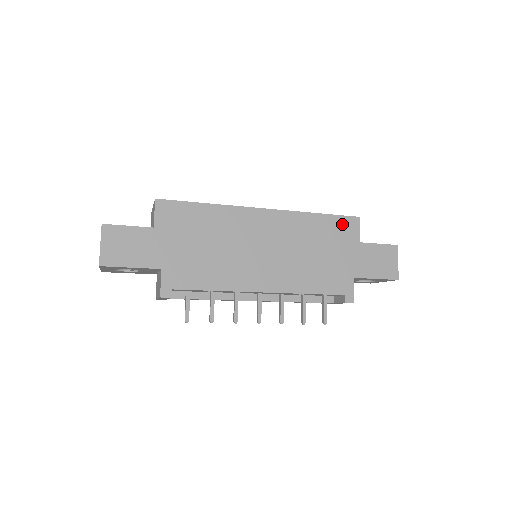
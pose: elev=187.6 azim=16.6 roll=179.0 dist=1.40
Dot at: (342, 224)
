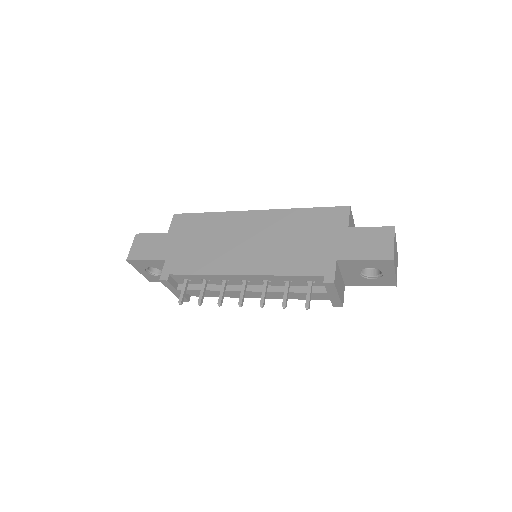
Dot at: (329, 214)
